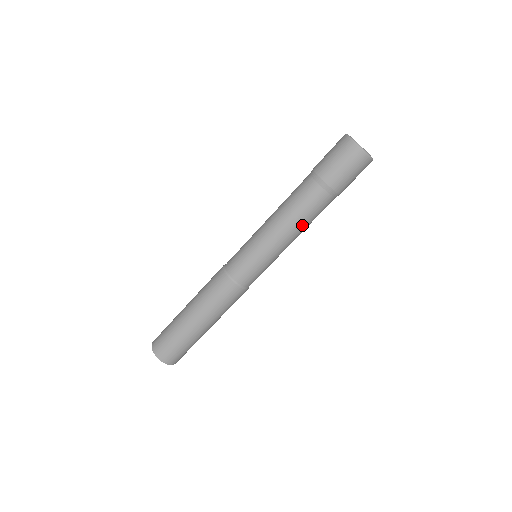
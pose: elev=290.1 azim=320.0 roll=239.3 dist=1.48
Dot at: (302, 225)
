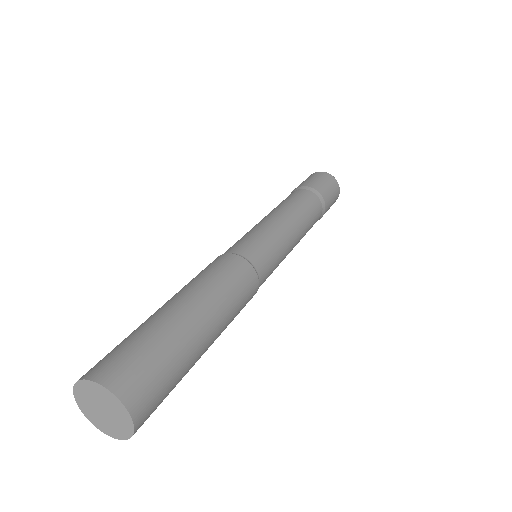
Dot at: (305, 221)
